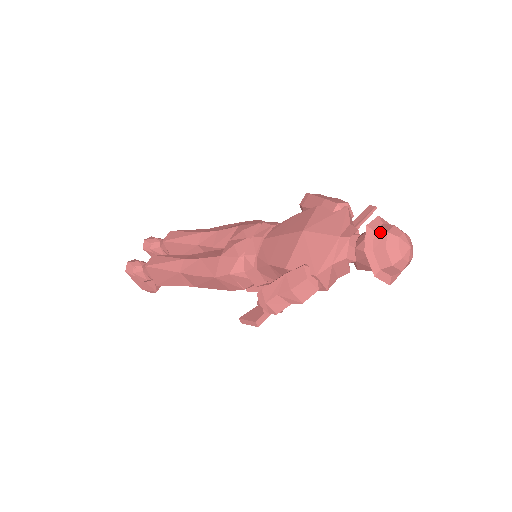
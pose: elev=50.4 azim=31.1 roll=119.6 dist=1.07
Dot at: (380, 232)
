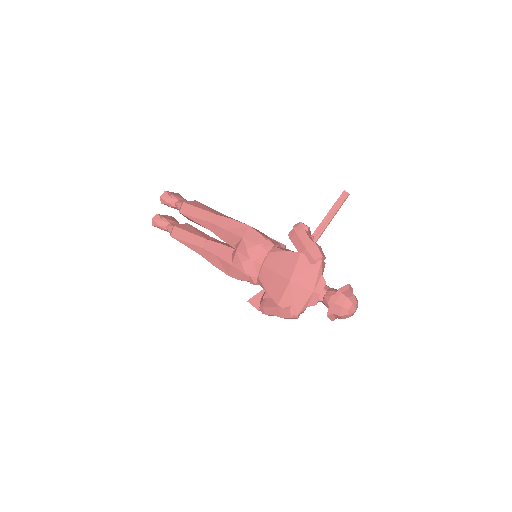
Dot at: (338, 305)
